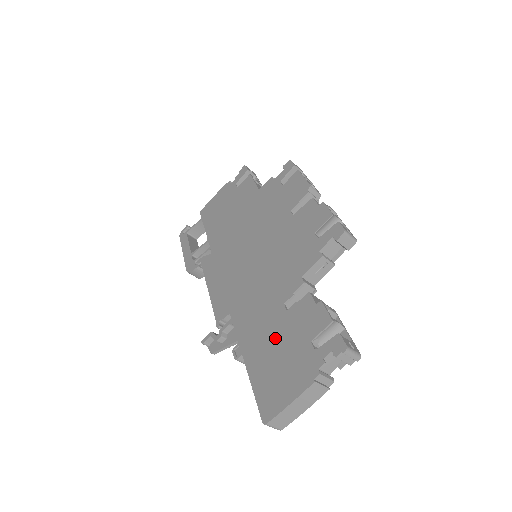
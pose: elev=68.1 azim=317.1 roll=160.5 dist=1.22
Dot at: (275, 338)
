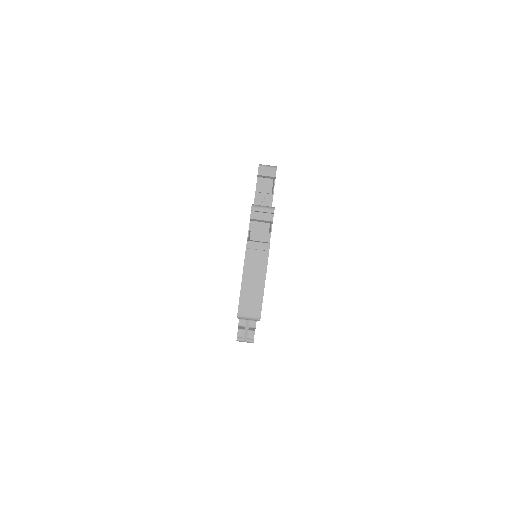
Dot at: occluded
